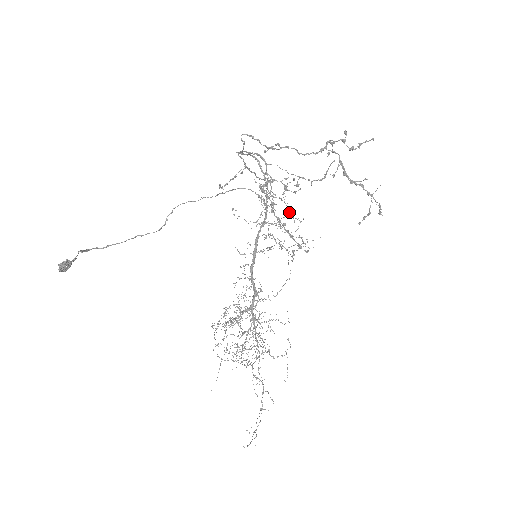
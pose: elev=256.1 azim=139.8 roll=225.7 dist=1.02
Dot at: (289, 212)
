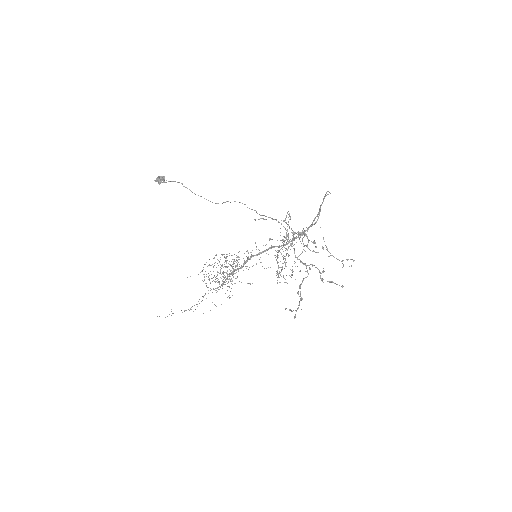
Dot at: (299, 255)
